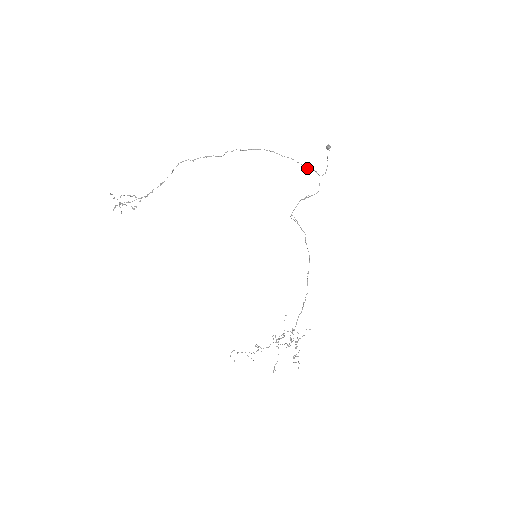
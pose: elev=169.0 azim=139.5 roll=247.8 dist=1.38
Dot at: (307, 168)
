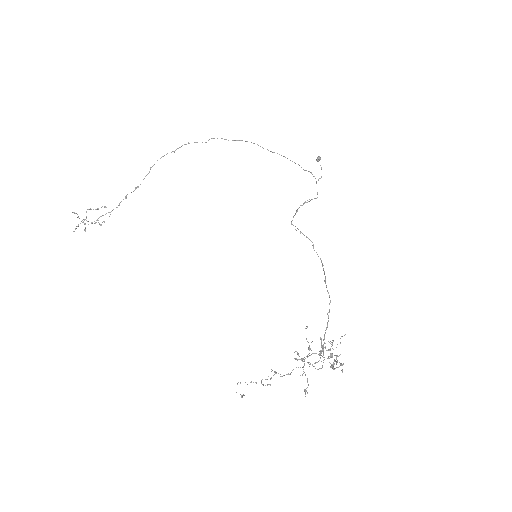
Dot at: (301, 167)
